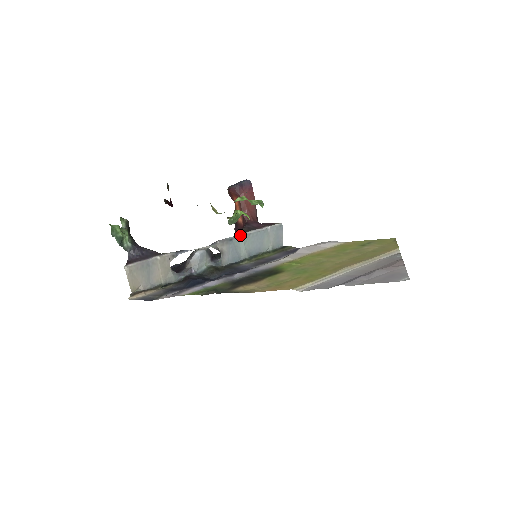
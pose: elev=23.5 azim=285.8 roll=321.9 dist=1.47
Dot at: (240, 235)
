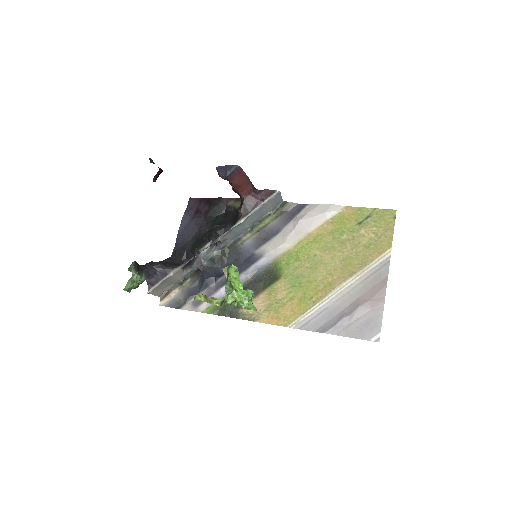
Dot at: (238, 224)
